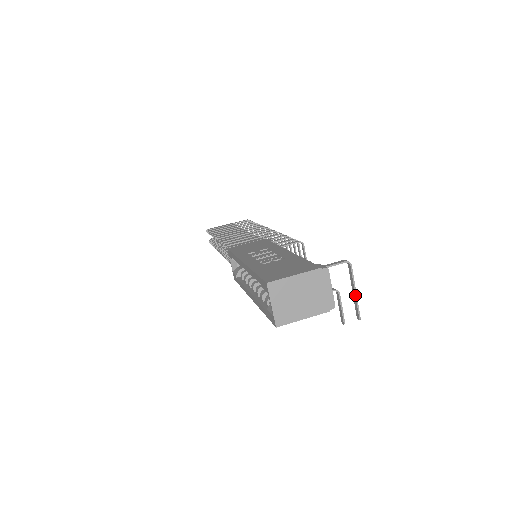
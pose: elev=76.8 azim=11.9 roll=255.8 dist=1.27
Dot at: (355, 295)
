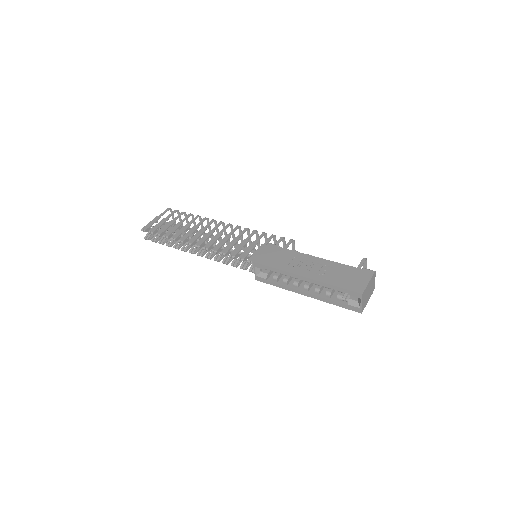
Dot at: occluded
